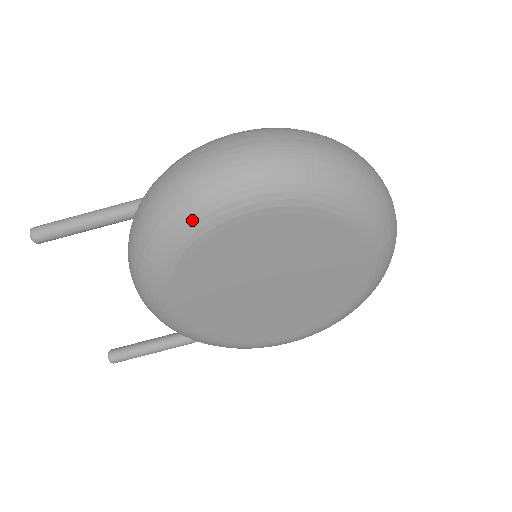
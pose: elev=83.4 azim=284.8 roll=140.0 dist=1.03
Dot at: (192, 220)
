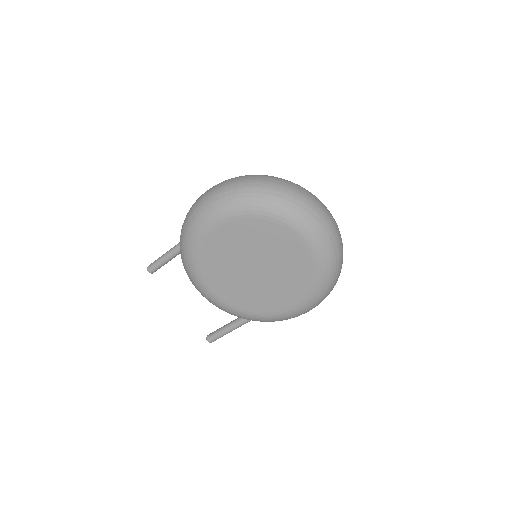
Dot at: (191, 238)
